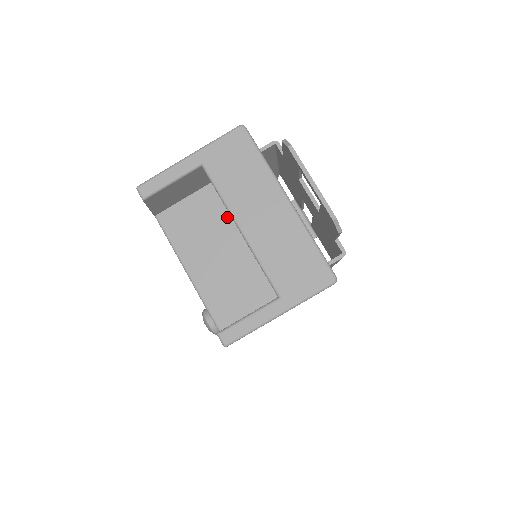
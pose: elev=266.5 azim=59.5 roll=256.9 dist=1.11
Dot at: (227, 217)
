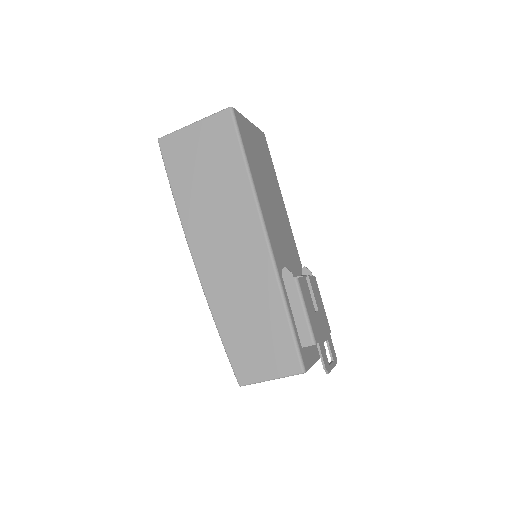
Dot at: occluded
